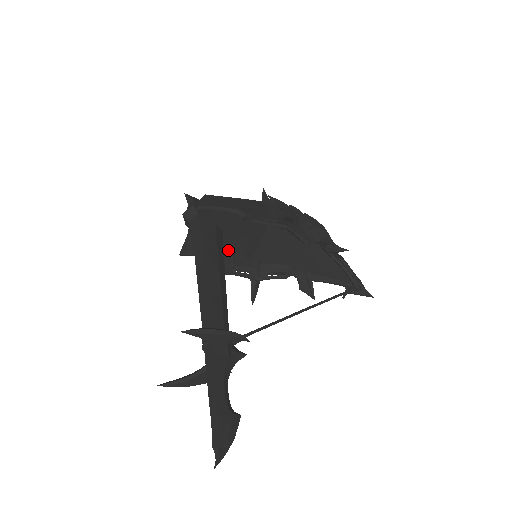
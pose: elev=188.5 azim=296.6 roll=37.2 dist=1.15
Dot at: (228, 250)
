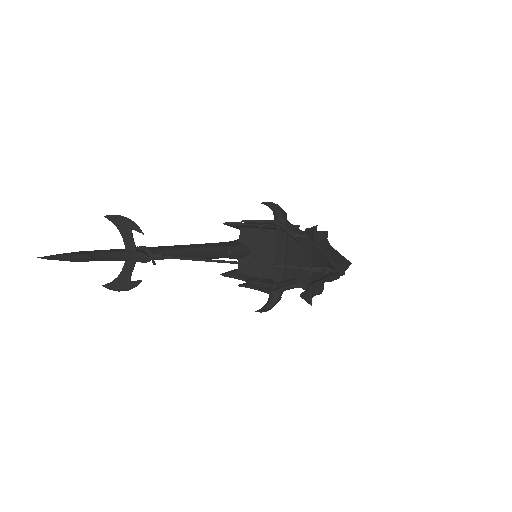
Dot at: (262, 276)
